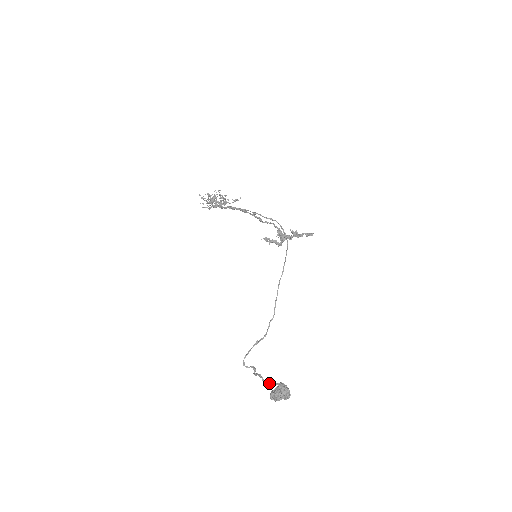
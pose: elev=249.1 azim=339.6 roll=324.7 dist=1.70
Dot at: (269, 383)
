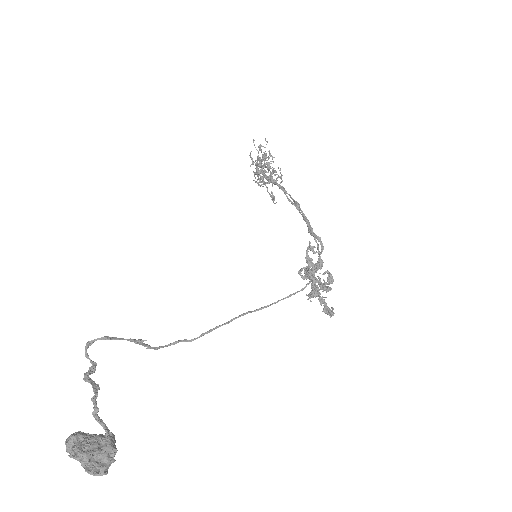
Dot at: occluded
